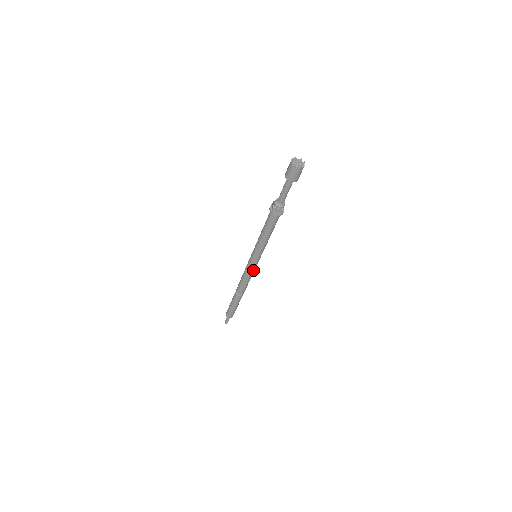
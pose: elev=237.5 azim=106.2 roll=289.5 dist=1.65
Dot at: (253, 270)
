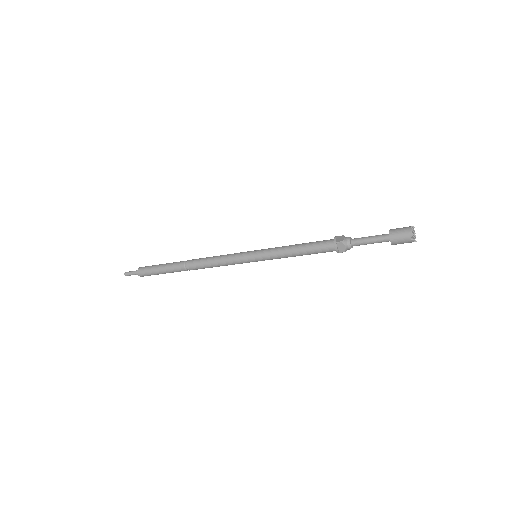
Dot at: (235, 263)
